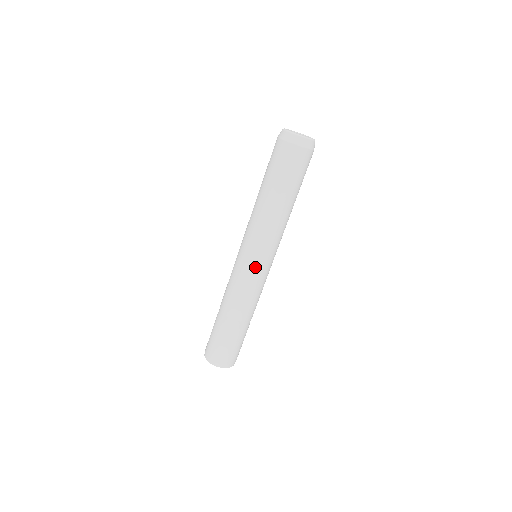
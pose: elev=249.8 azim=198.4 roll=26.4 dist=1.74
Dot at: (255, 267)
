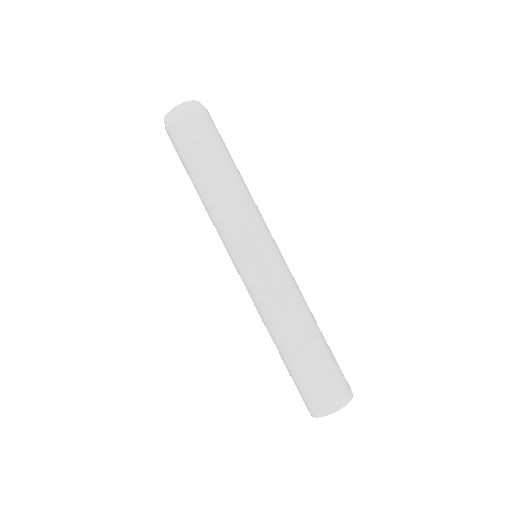
Dot at: (262, 260)
